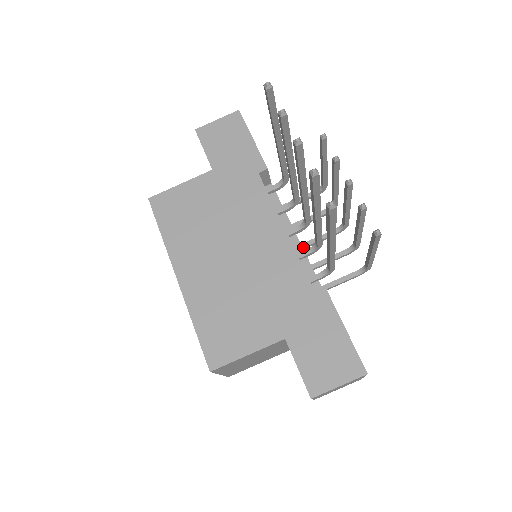
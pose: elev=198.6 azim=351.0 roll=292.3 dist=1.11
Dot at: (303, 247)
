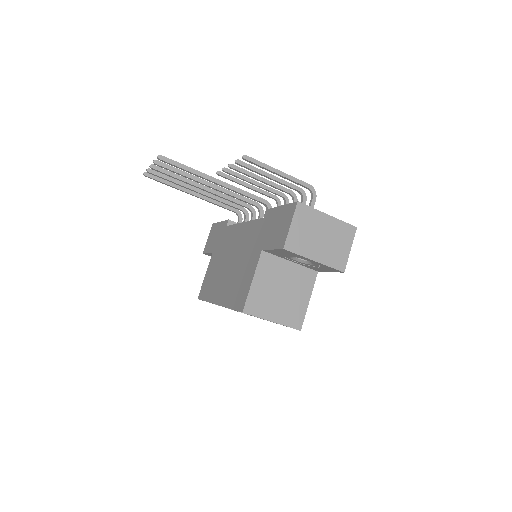
Dot at: occluded
